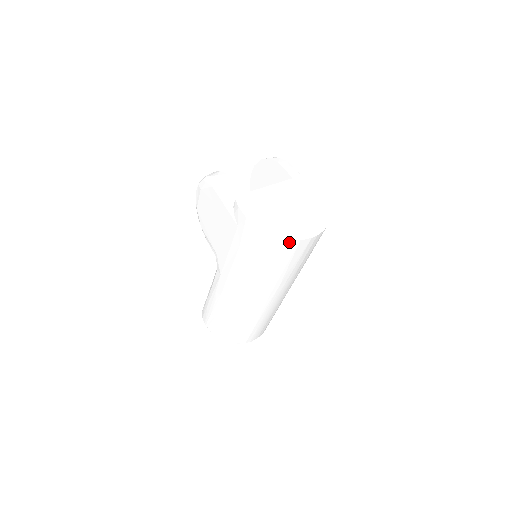
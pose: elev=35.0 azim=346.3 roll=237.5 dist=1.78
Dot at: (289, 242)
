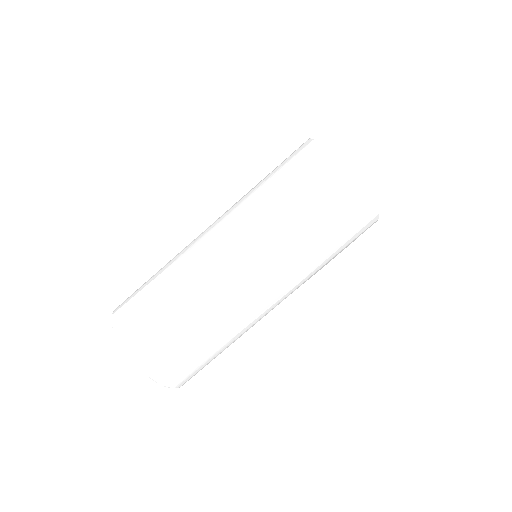
Dot at: (324, 152)
